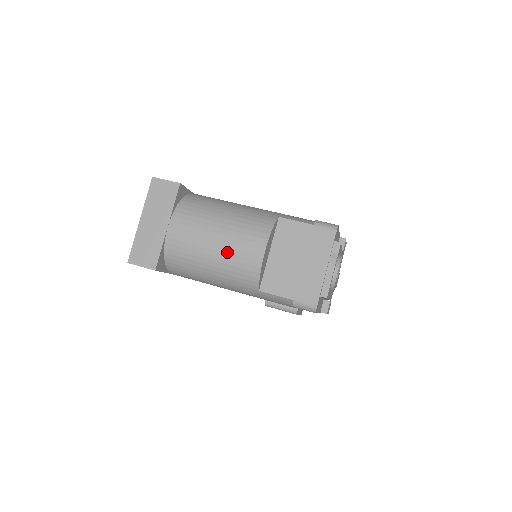
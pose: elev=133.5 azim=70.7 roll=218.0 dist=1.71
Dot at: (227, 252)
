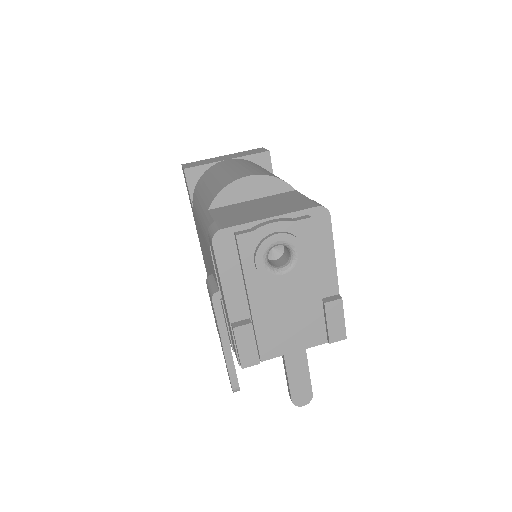
Dot at: (229, 173)
